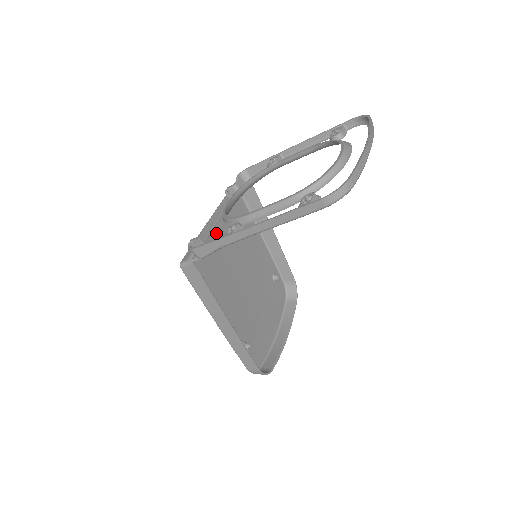
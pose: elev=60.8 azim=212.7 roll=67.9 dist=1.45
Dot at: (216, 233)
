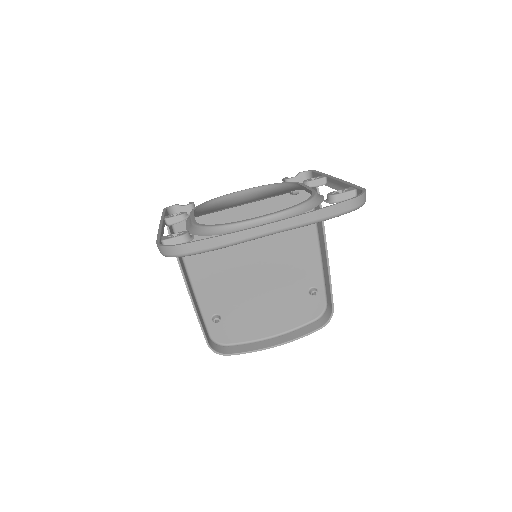
Dot at: (241, 211)
